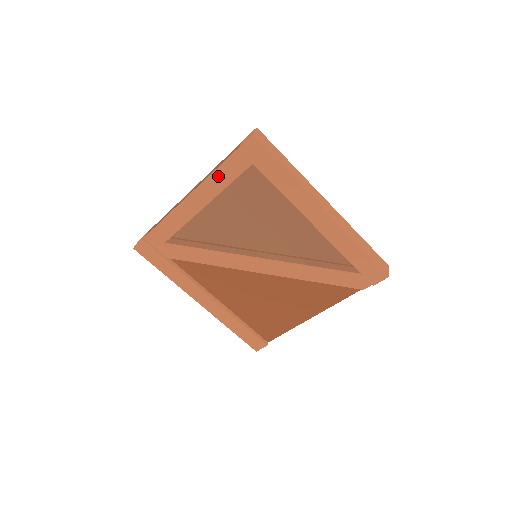
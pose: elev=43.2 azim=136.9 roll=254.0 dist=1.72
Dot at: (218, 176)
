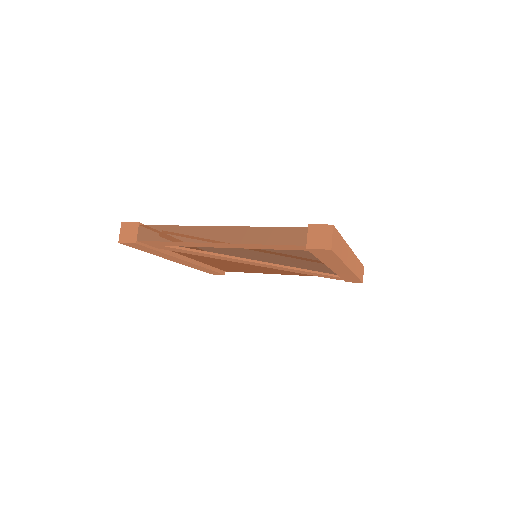
Dot at: (265, 246)
